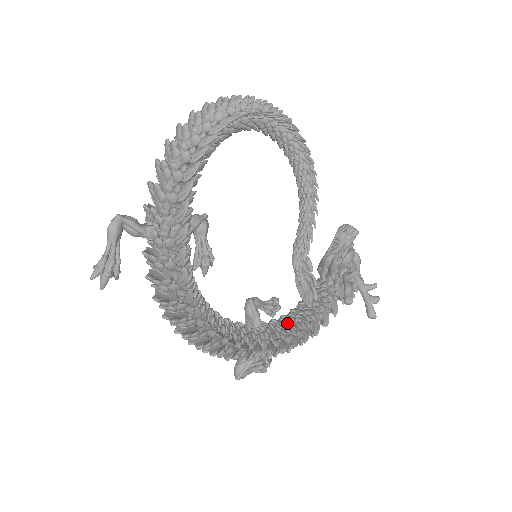
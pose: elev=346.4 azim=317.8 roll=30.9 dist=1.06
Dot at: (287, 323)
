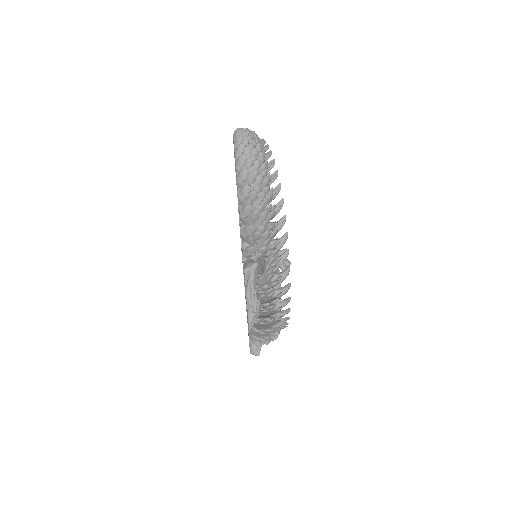
Dot at: occluded
